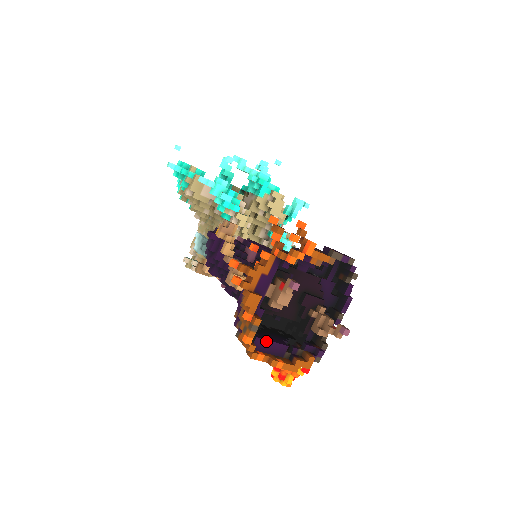
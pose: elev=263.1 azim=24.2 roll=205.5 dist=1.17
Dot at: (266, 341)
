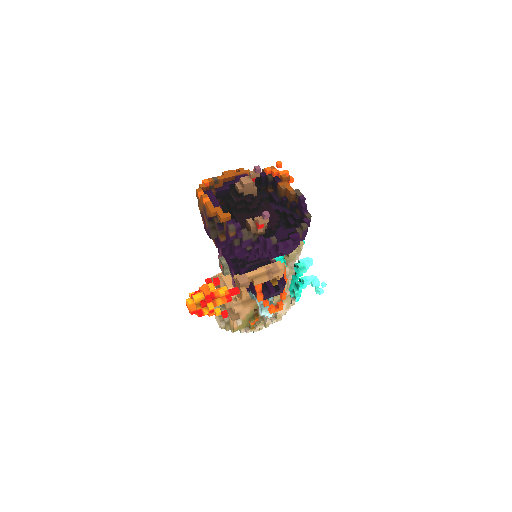
Dot at: (214, 196)
